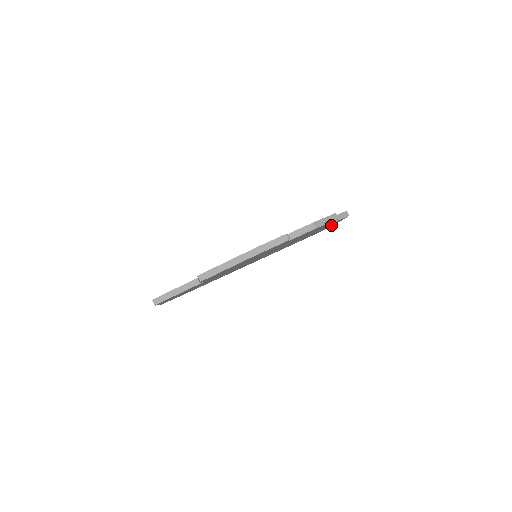
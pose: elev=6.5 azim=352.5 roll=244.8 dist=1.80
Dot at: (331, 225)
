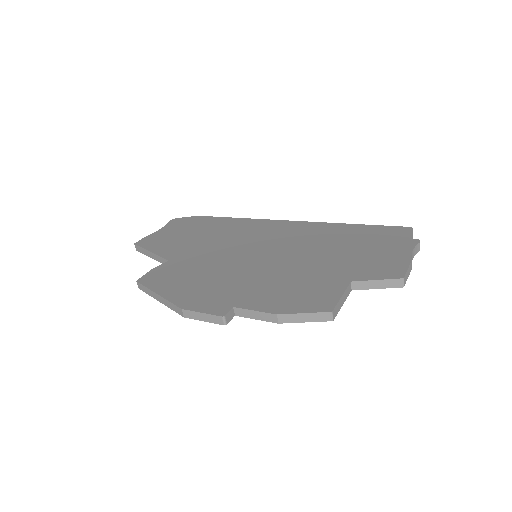
Dot at: occluded
